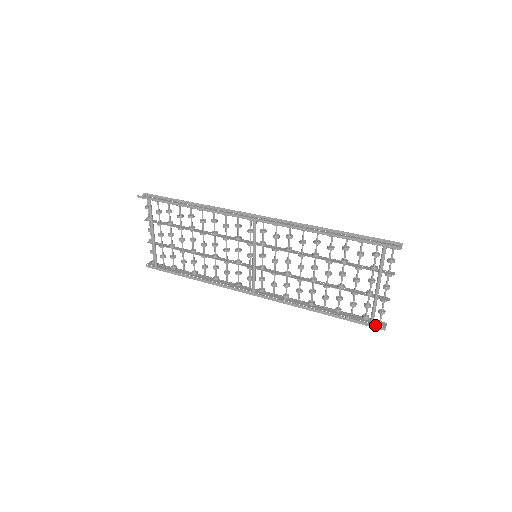
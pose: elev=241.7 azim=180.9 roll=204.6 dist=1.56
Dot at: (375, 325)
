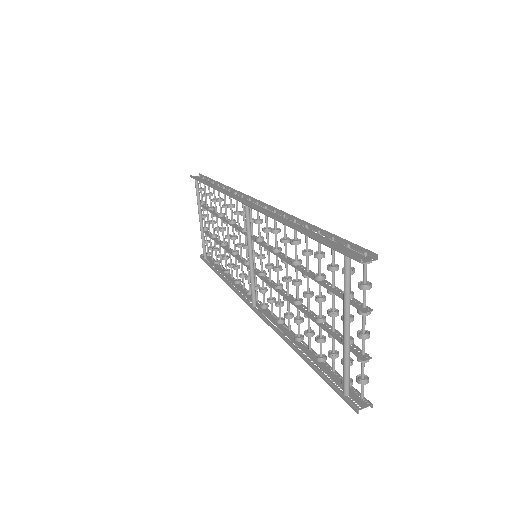
Dot at: (348, 398)
